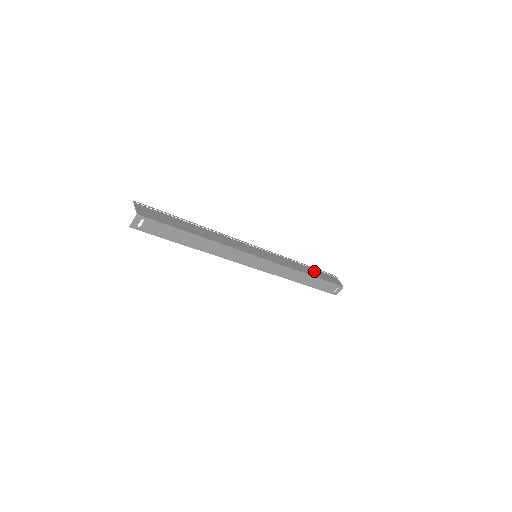
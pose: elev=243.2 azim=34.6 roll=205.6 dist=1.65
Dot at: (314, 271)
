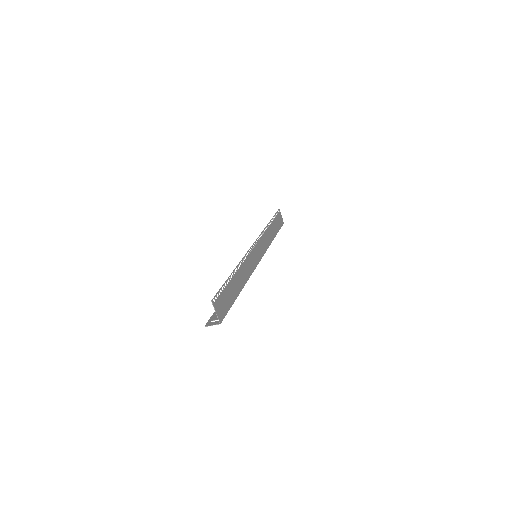
Dot at: (274, 225)
